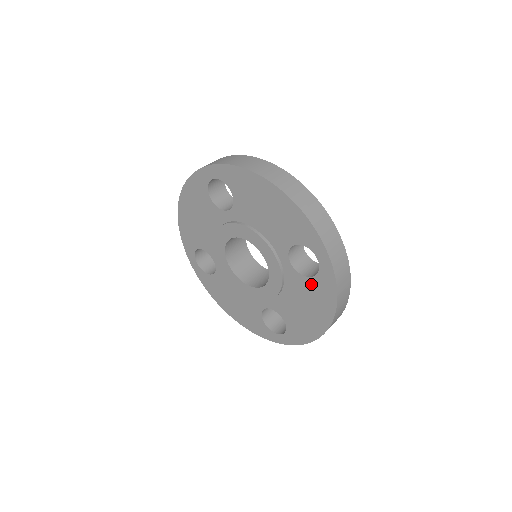
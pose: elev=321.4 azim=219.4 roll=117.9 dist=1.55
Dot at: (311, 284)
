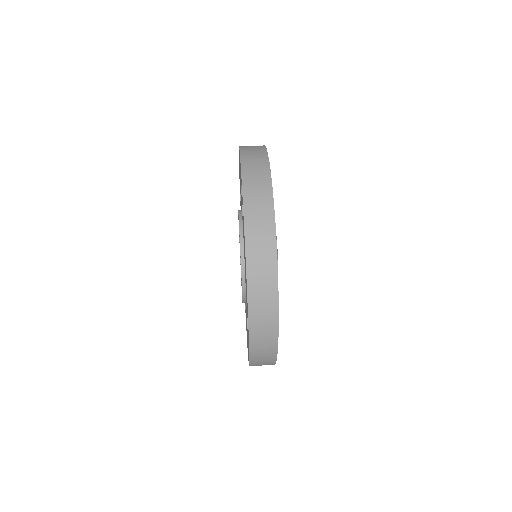
Dot at: occluded
